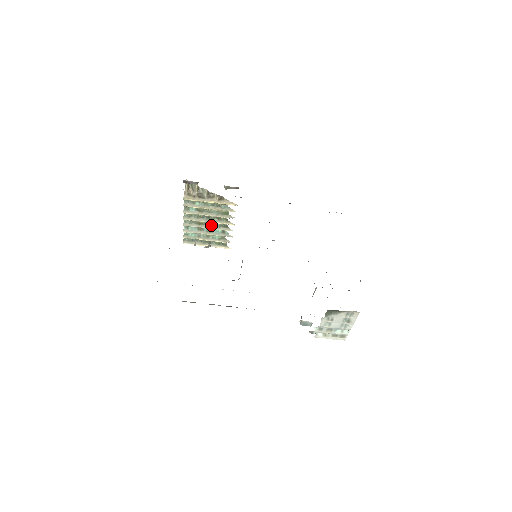
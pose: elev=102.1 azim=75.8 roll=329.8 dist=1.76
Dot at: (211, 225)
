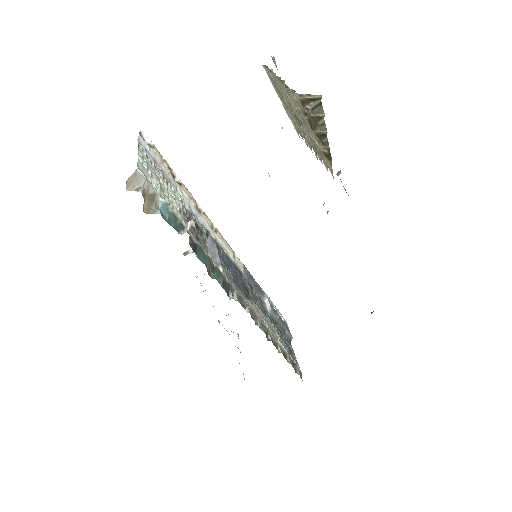
Dot at: occluded
